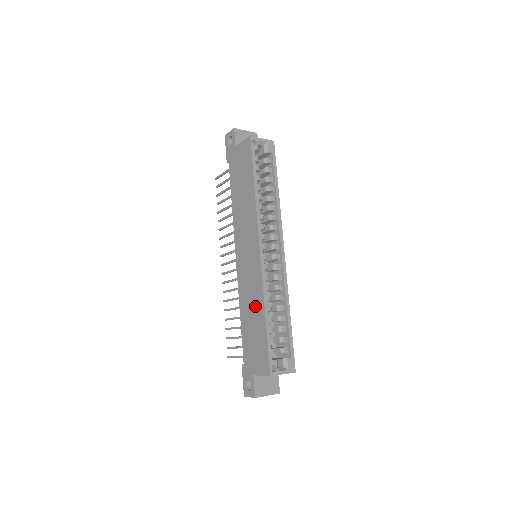
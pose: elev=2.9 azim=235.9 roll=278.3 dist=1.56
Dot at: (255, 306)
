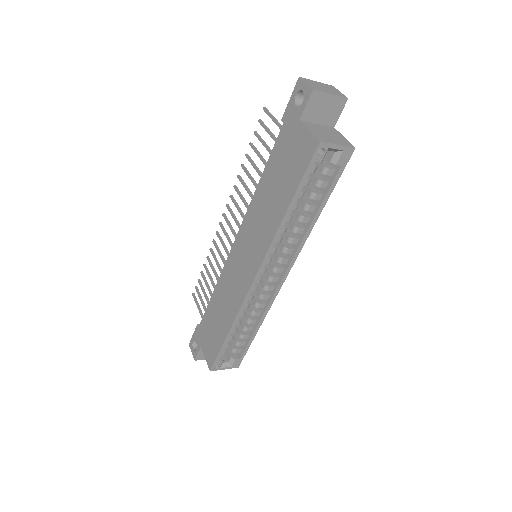
Dot at: (226, 310)
